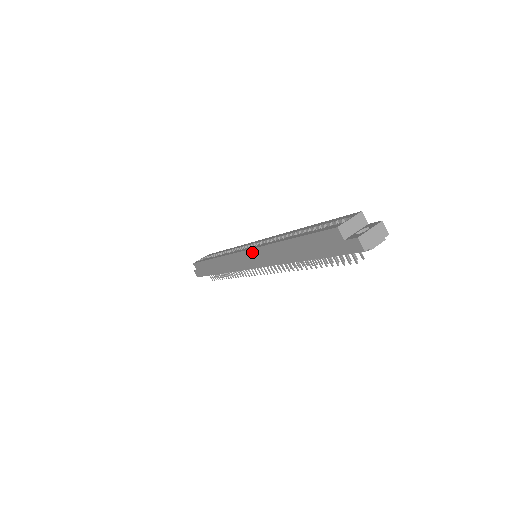
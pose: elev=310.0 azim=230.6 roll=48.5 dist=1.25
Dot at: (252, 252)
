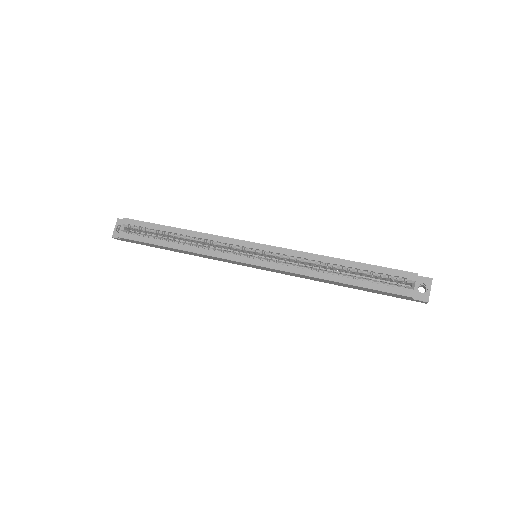
Dot at: (272, 269)
